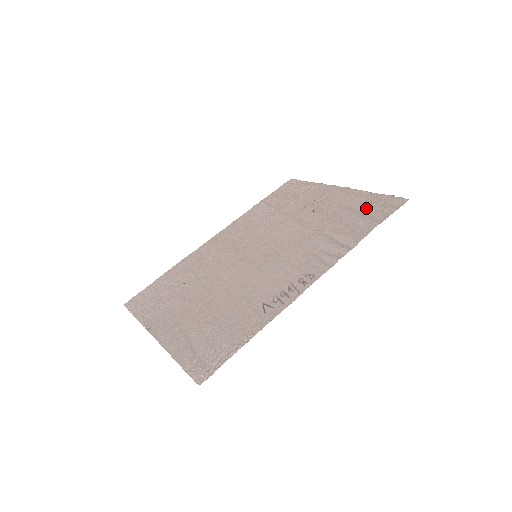
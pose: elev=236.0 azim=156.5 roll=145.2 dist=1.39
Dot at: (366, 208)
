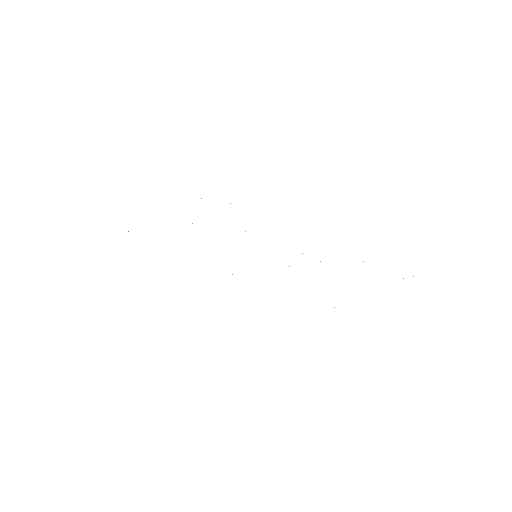
Dot at: occluded
